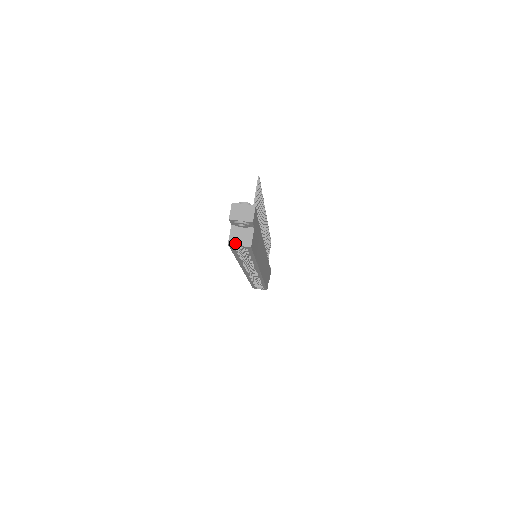
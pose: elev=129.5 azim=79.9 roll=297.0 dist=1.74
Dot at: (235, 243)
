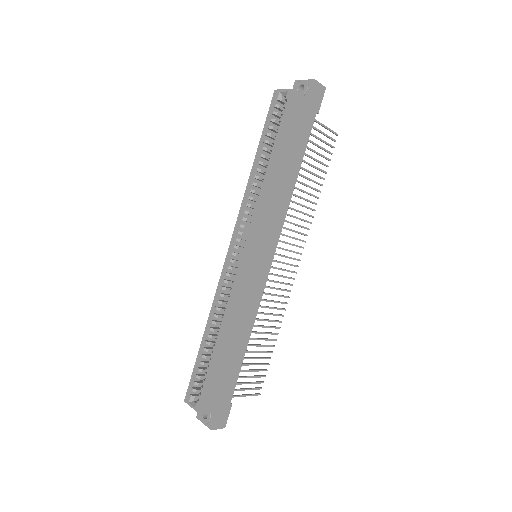
Dot at: (282, 90)
